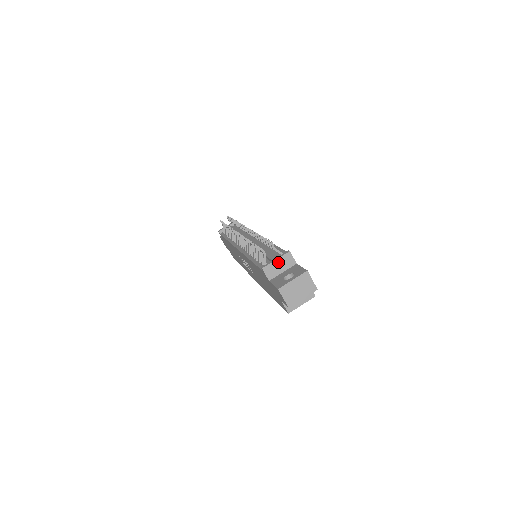
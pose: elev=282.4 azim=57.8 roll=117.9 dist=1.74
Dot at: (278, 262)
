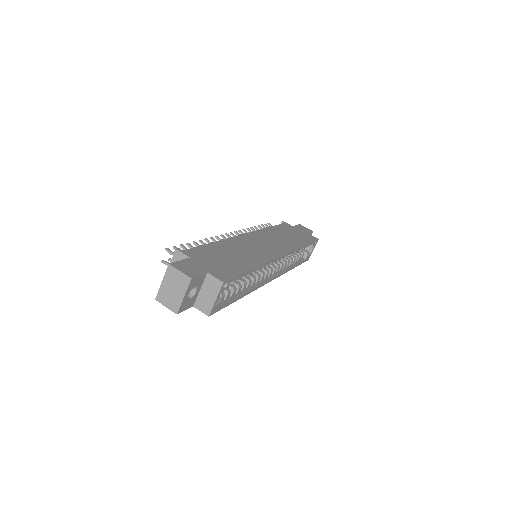
Dot at: occluded
